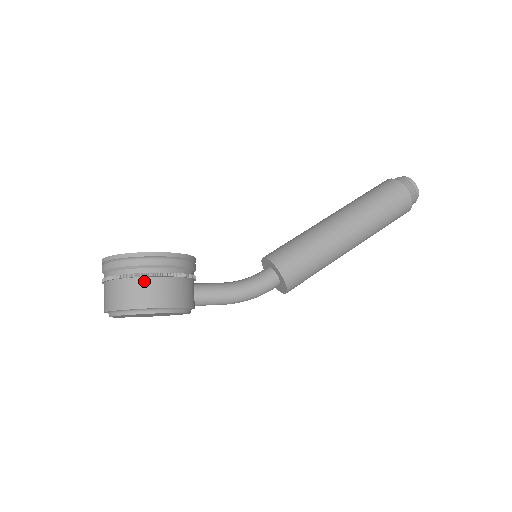
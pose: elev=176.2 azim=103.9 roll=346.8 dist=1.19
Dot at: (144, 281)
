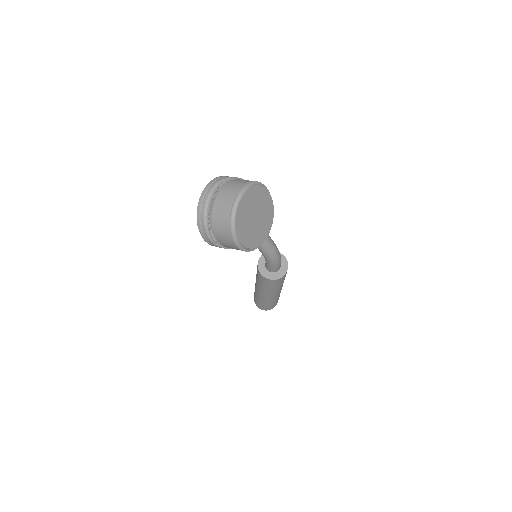
Dot at: occluded
